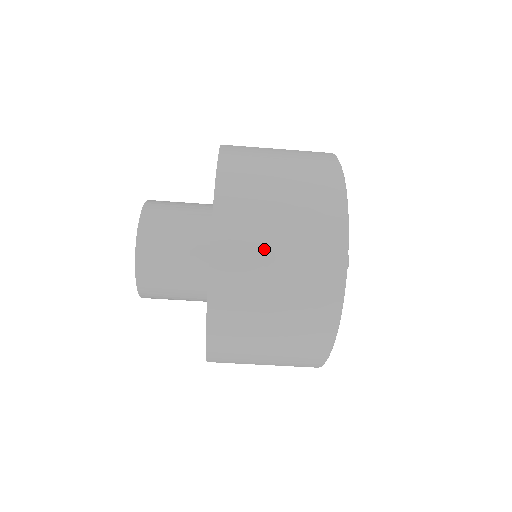
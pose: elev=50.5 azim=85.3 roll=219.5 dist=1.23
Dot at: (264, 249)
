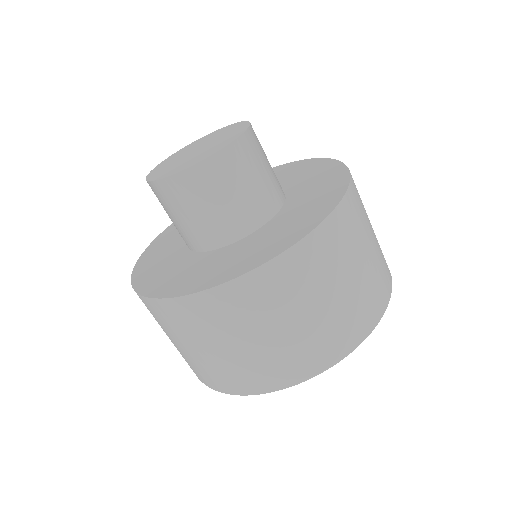
Dot at: (365, 236)
